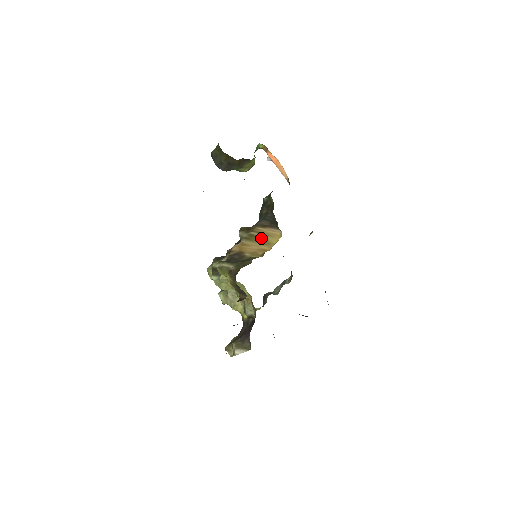
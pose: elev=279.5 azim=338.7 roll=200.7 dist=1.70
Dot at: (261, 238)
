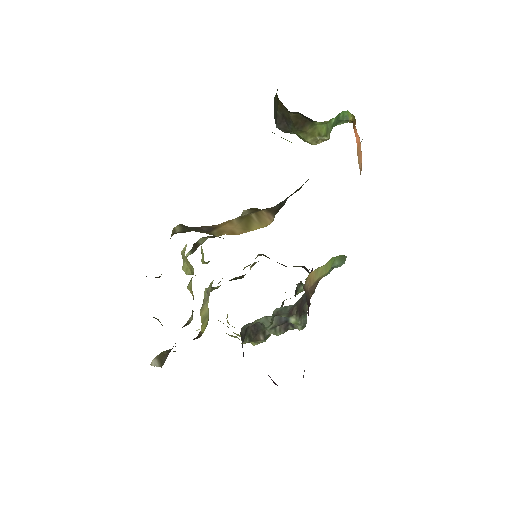
Dot at: (250, 221)
